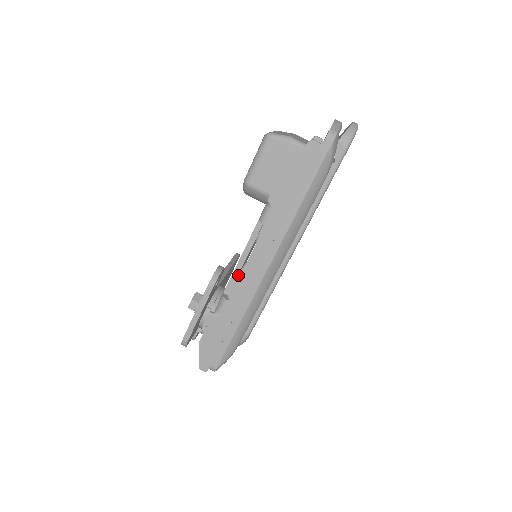
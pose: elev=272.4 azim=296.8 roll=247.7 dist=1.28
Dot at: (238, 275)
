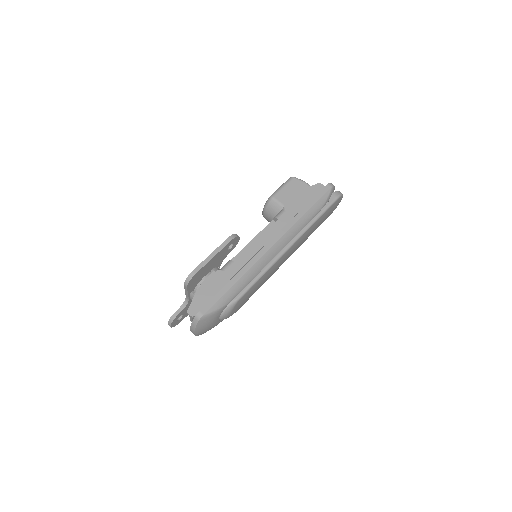
Dot at: occluded
